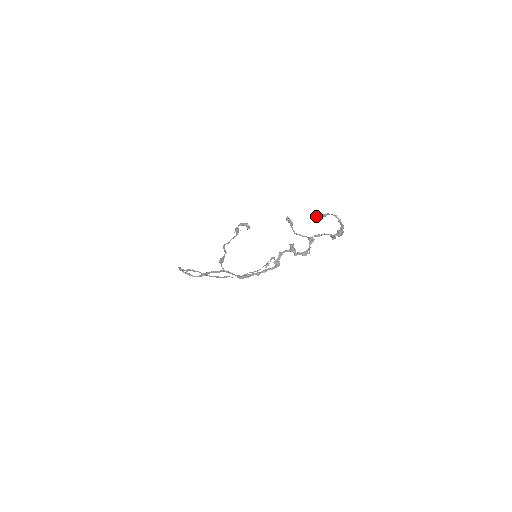
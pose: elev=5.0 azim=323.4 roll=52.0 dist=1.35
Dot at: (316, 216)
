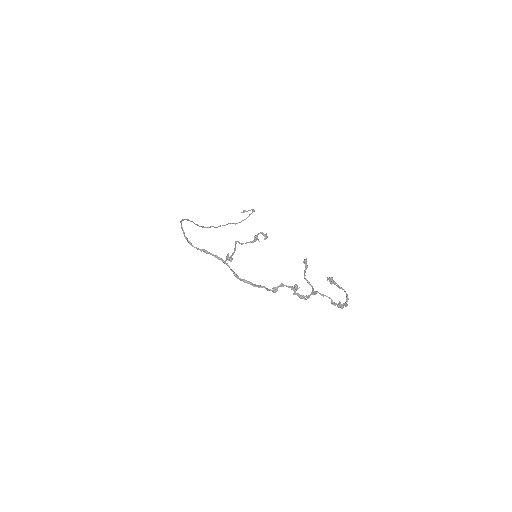
Dot at: (331, 281)
